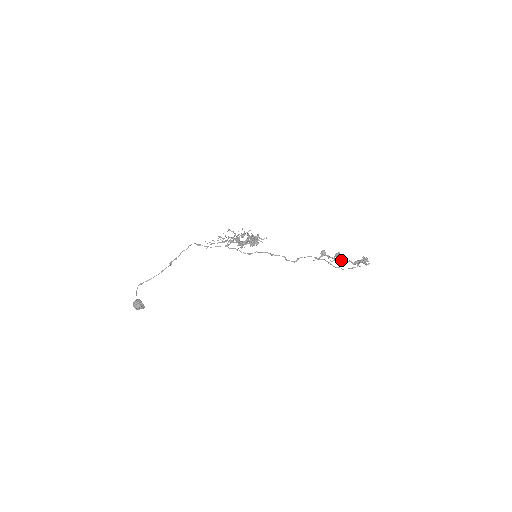
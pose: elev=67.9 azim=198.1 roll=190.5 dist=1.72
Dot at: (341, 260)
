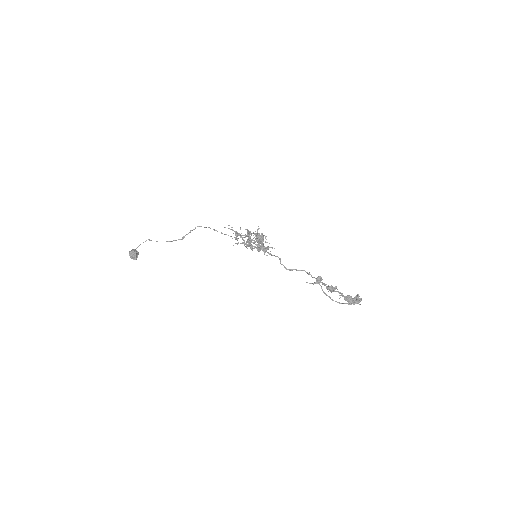
Dot at: (334, 290)
